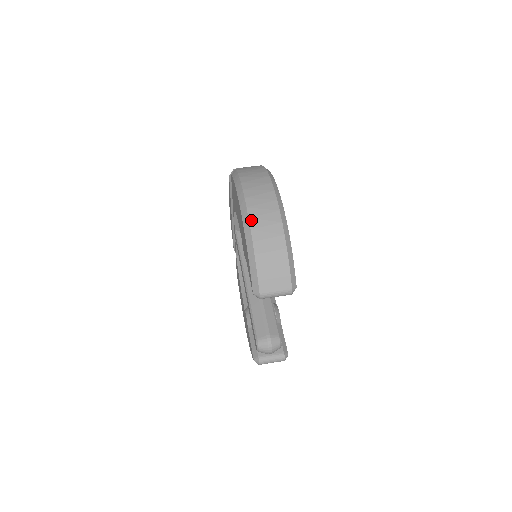
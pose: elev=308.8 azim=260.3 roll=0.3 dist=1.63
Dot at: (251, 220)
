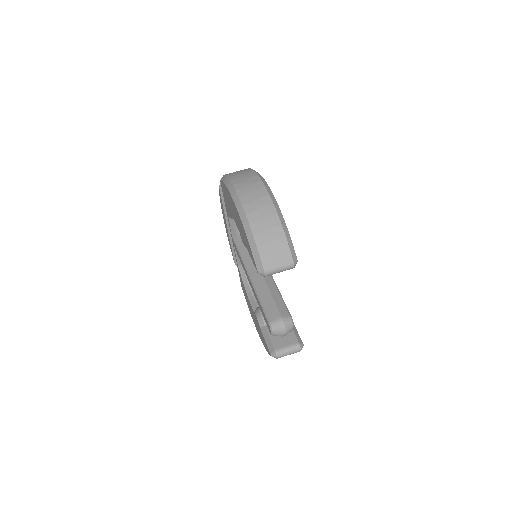
Dot at: (245, 206)
